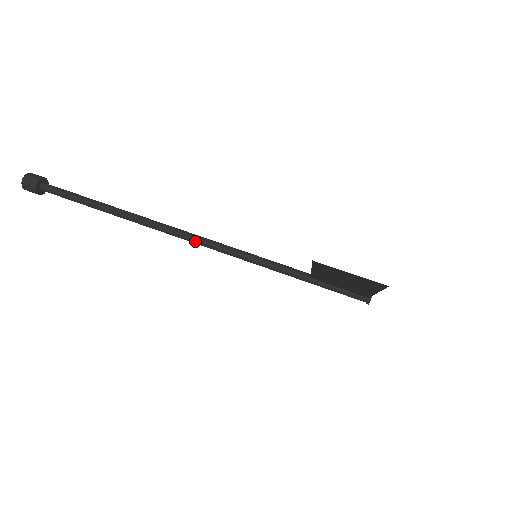
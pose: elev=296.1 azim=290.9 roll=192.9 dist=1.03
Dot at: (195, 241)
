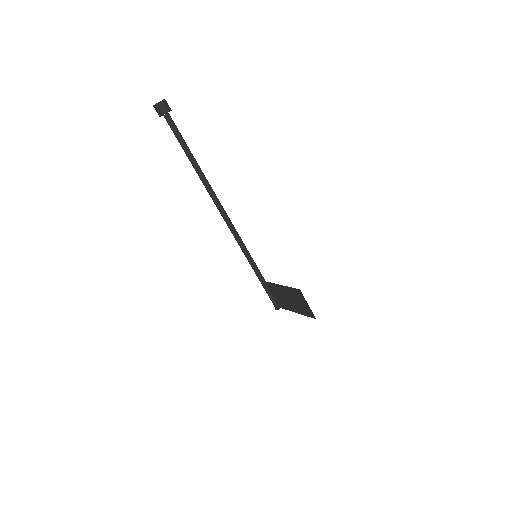
Dot at: (227, 221)
